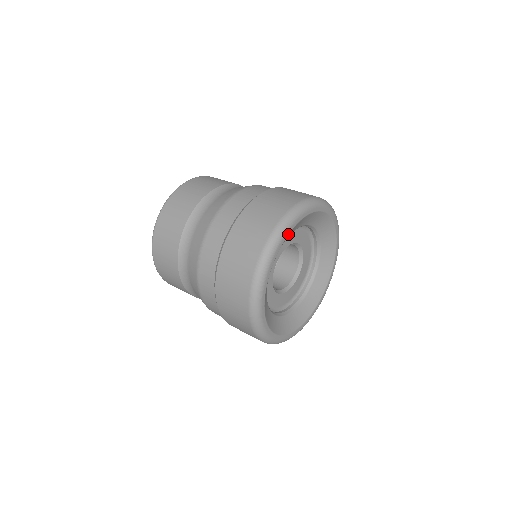
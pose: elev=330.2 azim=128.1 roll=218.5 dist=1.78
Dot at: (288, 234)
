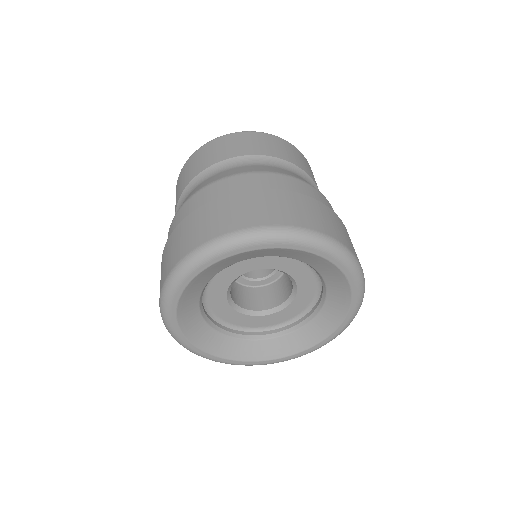
Dot at: (257, 249)
